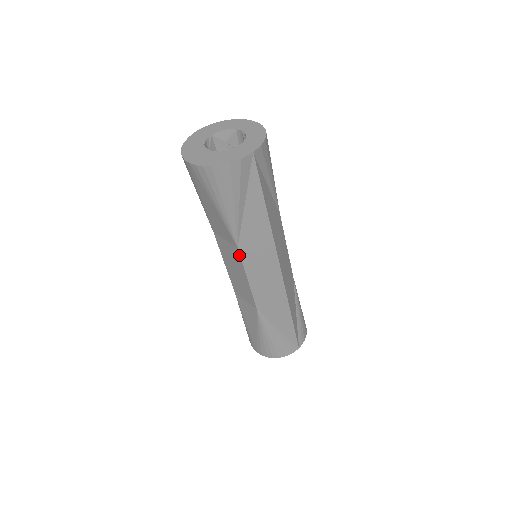
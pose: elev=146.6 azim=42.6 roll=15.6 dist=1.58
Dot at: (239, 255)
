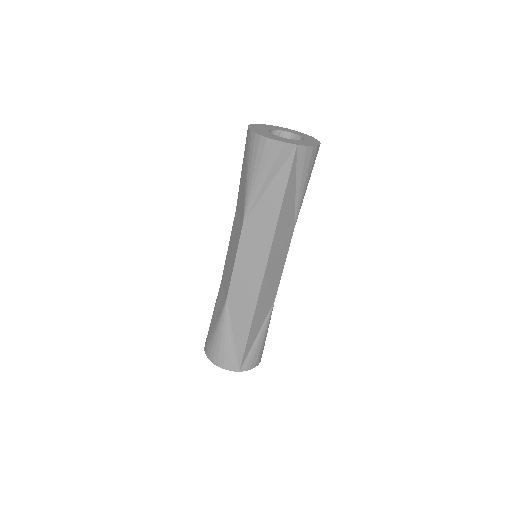
Dot at: (241, 232)
